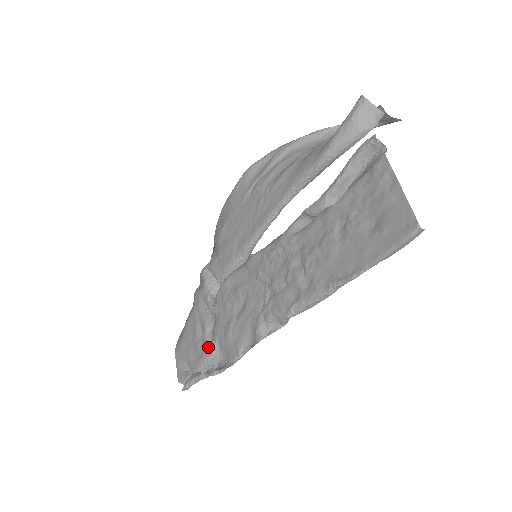
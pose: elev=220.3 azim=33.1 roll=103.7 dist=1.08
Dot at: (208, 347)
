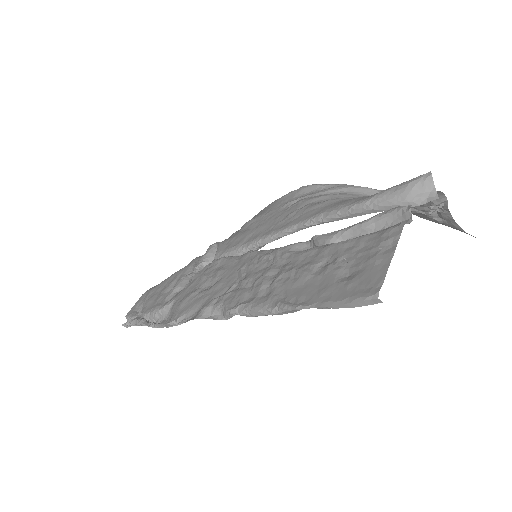
Dot at: (165, 302)
